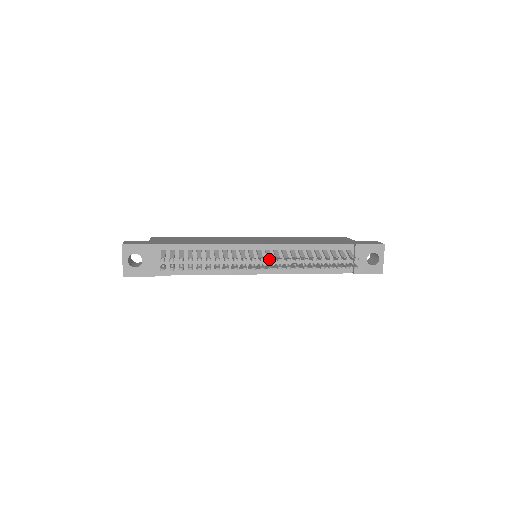
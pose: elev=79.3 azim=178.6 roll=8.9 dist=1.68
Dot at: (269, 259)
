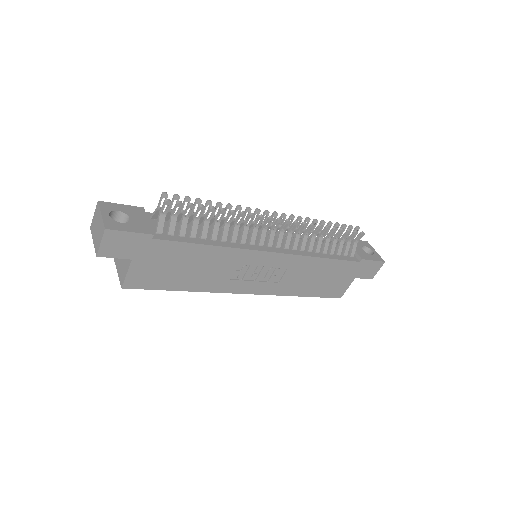
Dot at: (281, 214)
